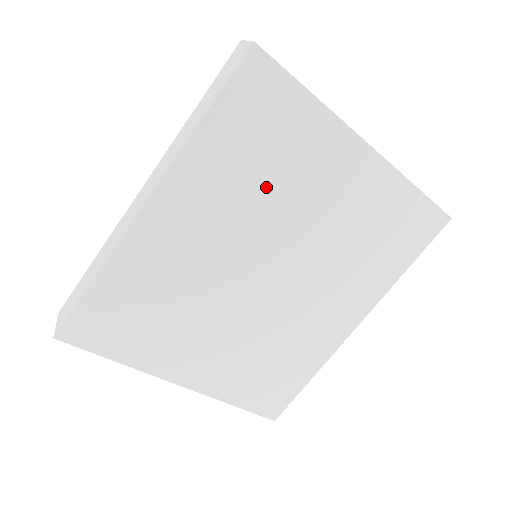
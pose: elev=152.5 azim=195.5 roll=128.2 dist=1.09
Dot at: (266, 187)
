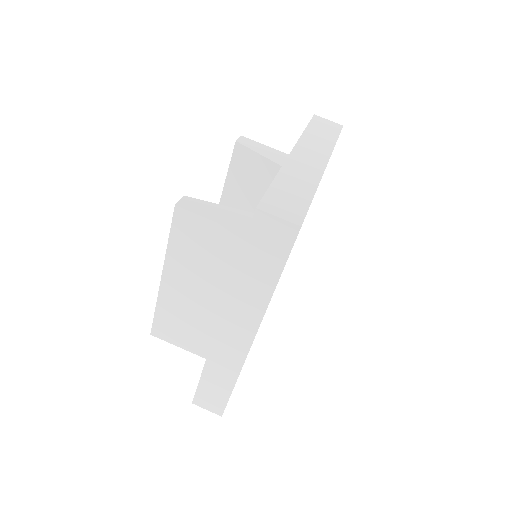
Dot at: occluded
